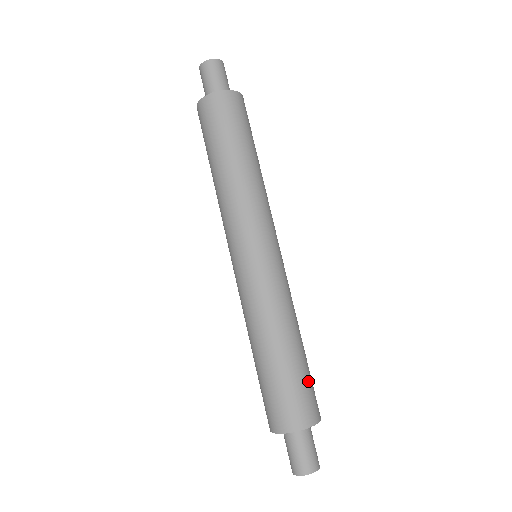
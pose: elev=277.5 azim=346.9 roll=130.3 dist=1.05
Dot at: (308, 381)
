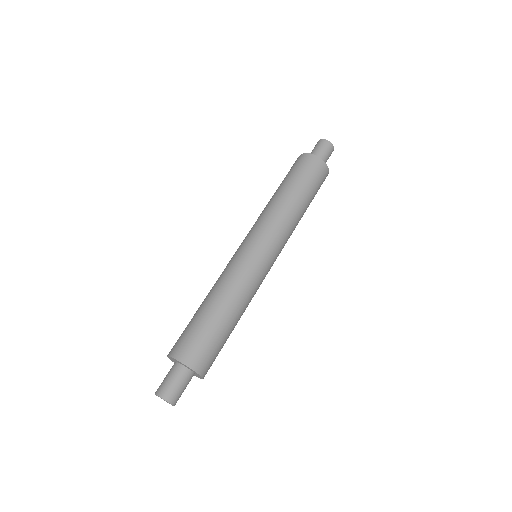
Dot at: (210, 340)
